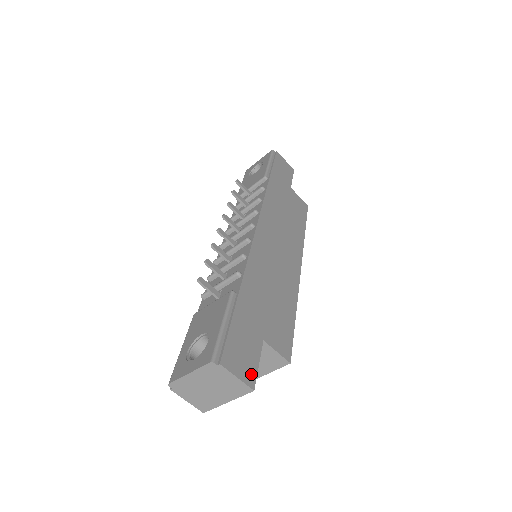
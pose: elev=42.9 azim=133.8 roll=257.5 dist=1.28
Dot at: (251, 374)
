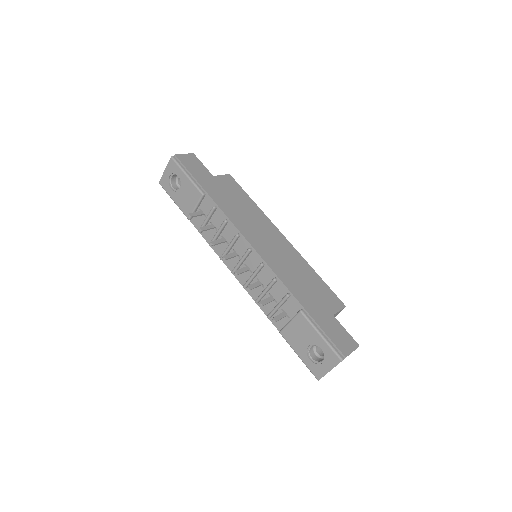
Dot at: (351, 341)
